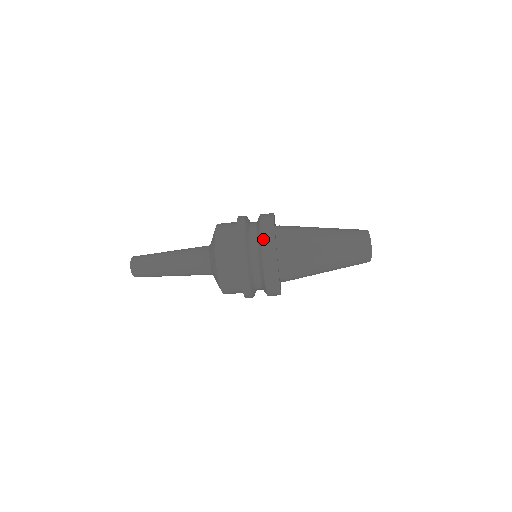
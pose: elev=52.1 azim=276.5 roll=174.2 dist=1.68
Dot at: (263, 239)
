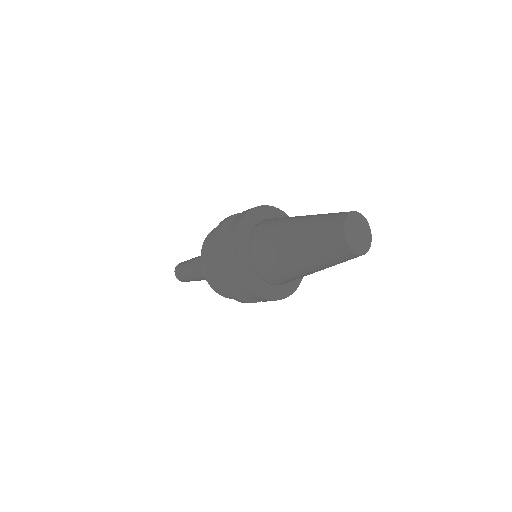
Dot at: occluded
